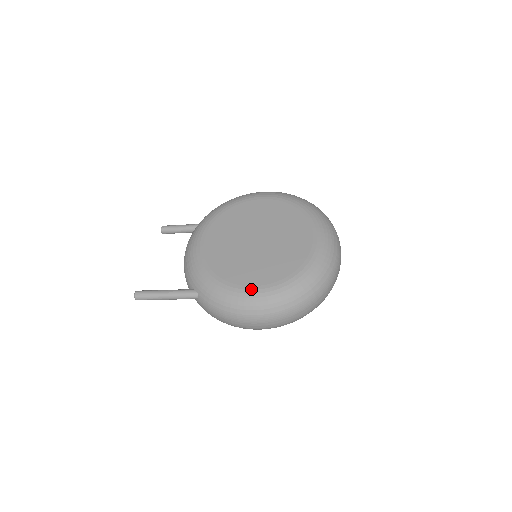
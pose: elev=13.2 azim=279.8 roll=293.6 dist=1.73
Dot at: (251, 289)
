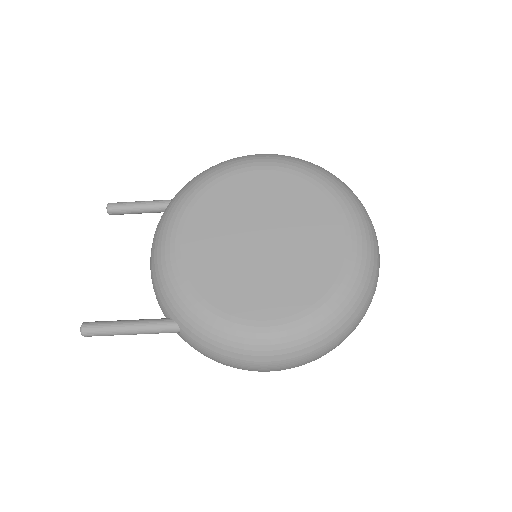
Dot at: (263, 326)
